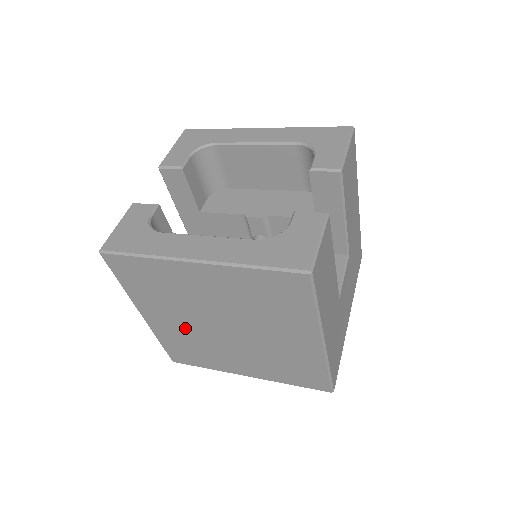
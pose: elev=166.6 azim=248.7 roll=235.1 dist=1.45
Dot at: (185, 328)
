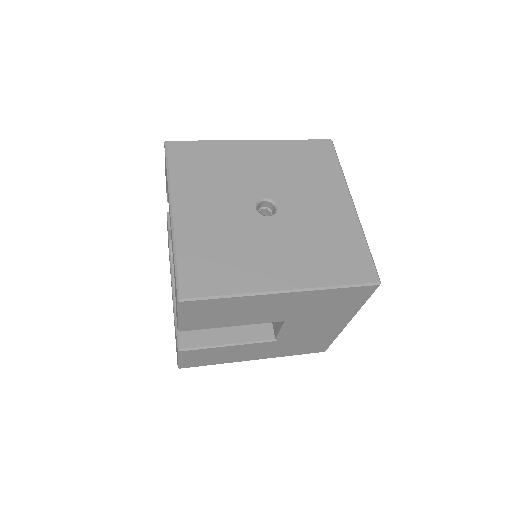
Dot at: occluded
